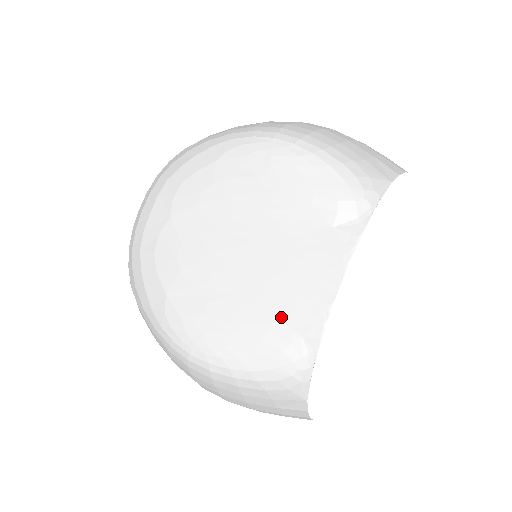
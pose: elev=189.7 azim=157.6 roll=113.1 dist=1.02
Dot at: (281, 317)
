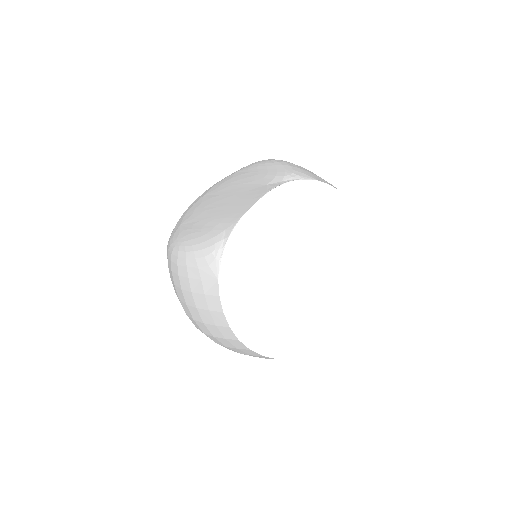
Dot at: (221, 223)
